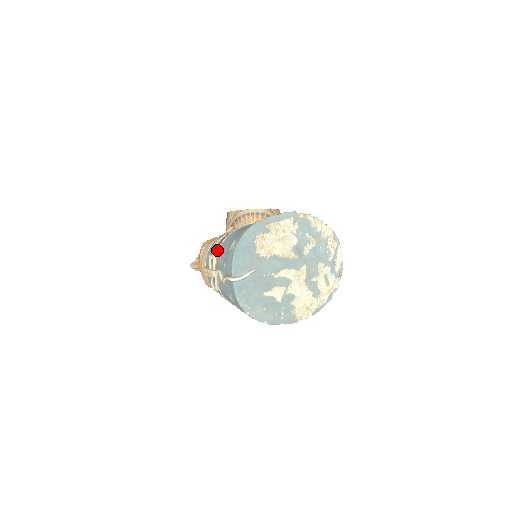
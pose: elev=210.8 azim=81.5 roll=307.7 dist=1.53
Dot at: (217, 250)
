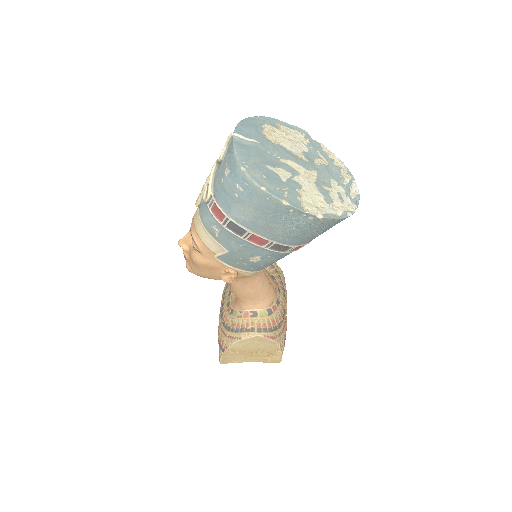
Dot at: occluded
